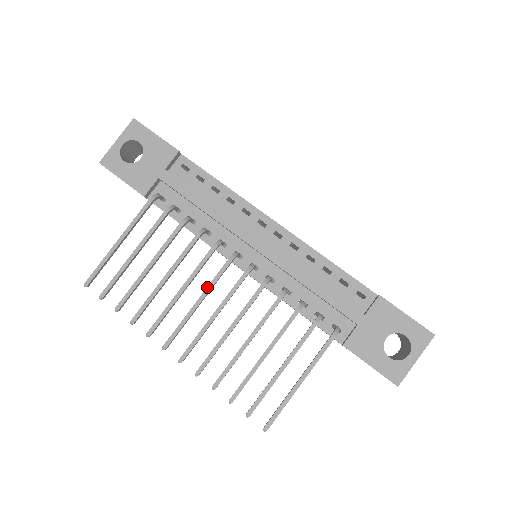
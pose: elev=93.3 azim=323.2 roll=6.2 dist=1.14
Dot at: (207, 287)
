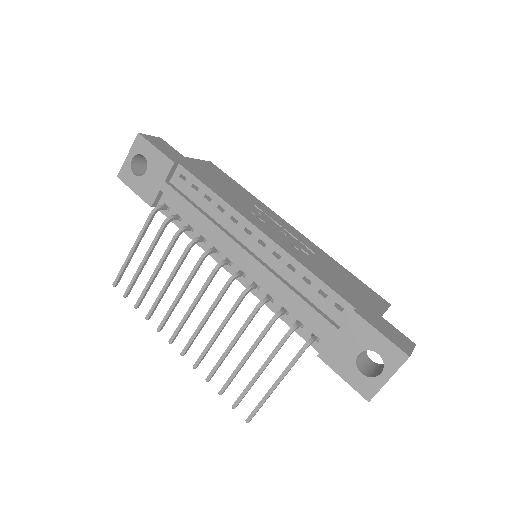
Dot at: (198, 294)
